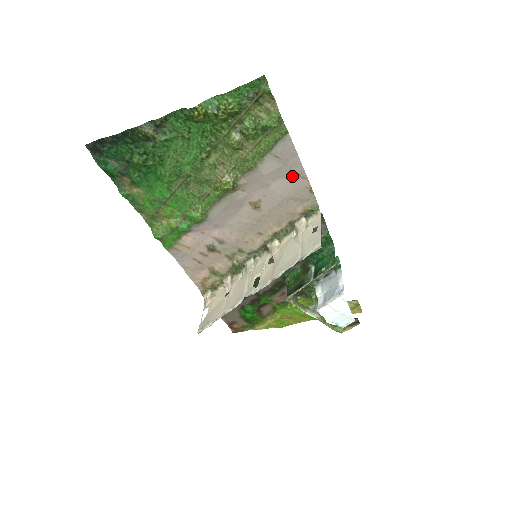
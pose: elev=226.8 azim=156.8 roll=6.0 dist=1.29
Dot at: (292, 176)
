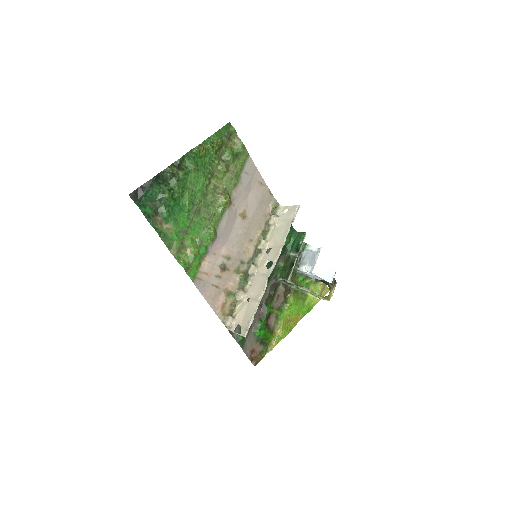
Dot at: (258, 186)
